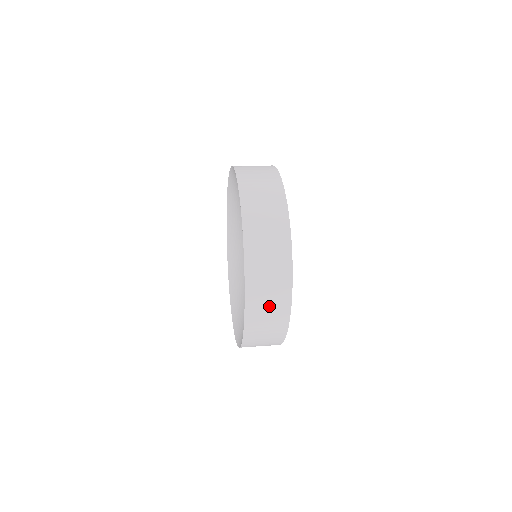
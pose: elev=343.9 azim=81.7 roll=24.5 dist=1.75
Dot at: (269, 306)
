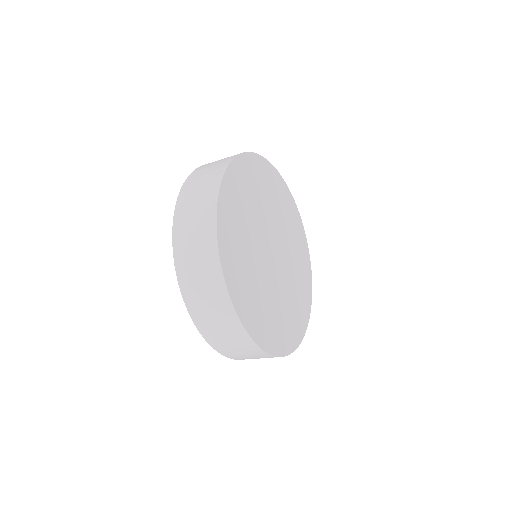
Dot at: (197, 203)
